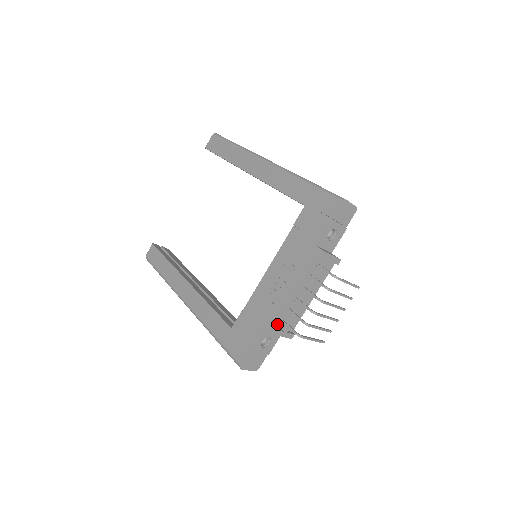
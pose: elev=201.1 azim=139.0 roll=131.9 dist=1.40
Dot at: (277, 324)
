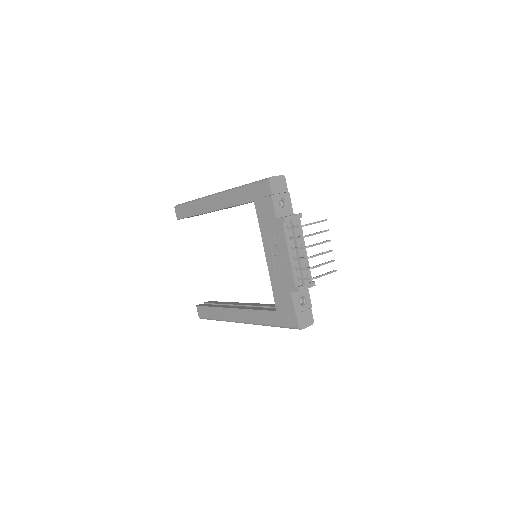
Dot at: (296, 284)
